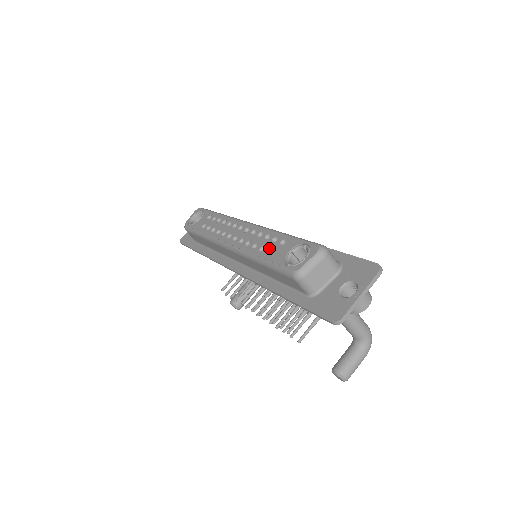
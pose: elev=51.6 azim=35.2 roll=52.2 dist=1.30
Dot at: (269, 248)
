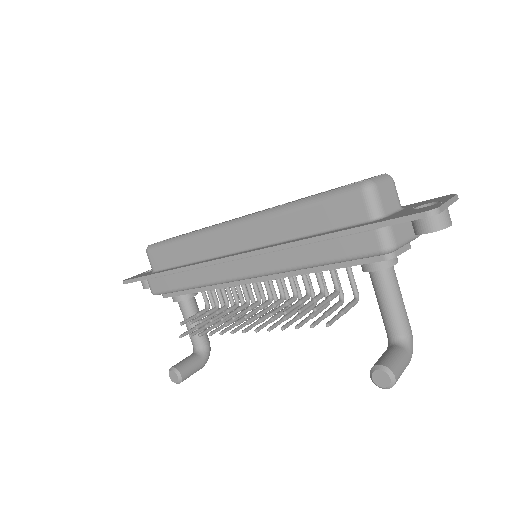
Dot at: occluded
